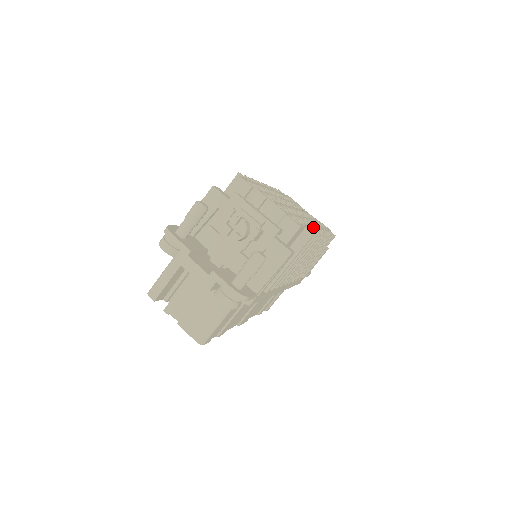
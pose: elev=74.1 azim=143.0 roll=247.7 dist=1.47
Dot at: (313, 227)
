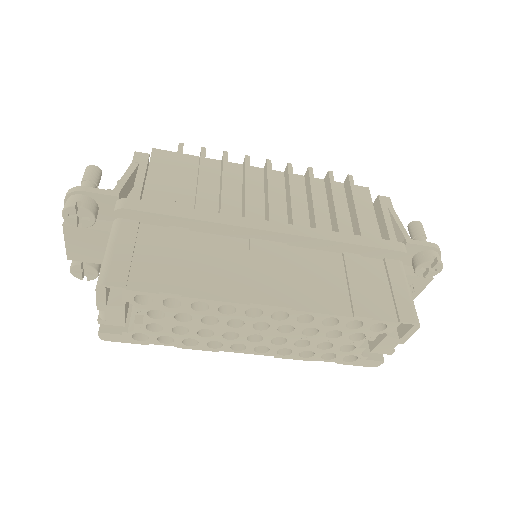
Dot at: (233, 165)
